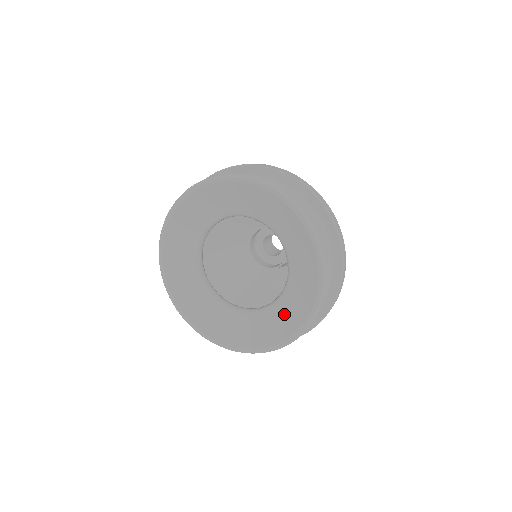
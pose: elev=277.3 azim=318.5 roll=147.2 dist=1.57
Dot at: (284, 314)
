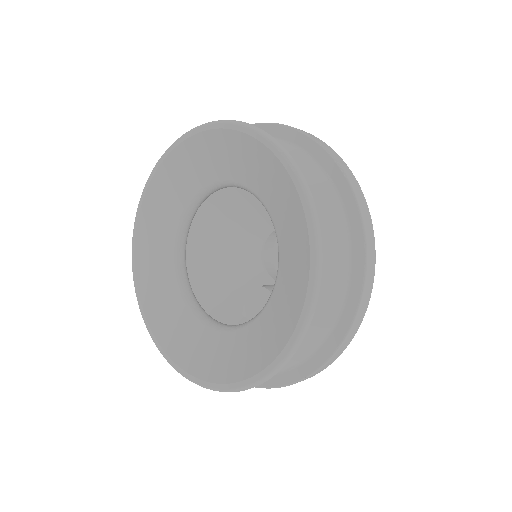
Dot at: (204, 347)
